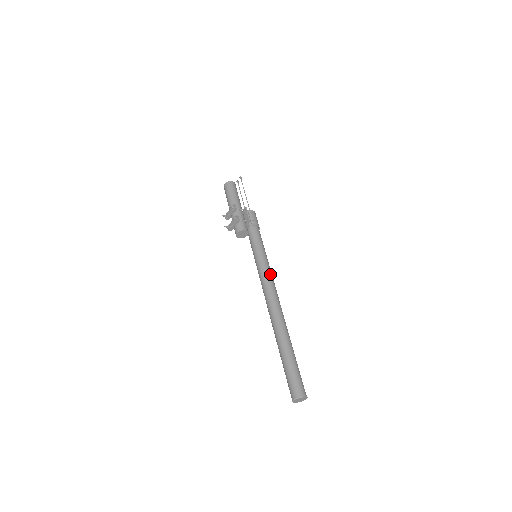
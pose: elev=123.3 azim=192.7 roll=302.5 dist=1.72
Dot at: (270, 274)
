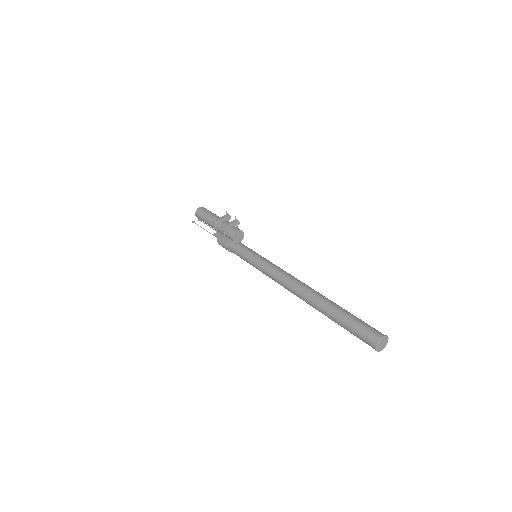
Dot at: occluded
